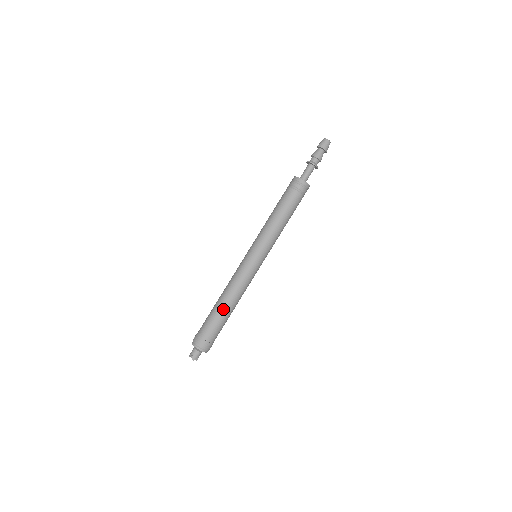
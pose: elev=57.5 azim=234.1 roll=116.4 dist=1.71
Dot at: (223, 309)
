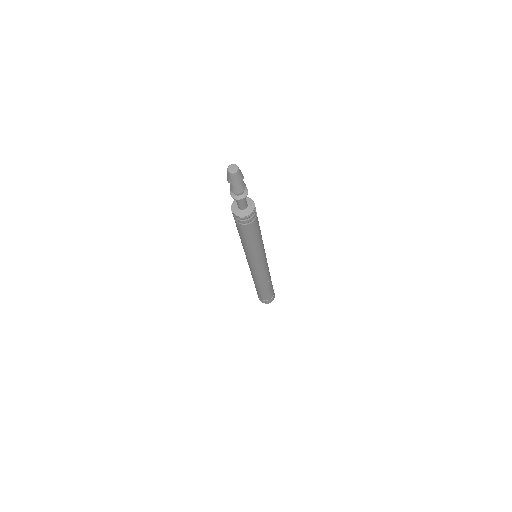
Dot at: (260, 289)
